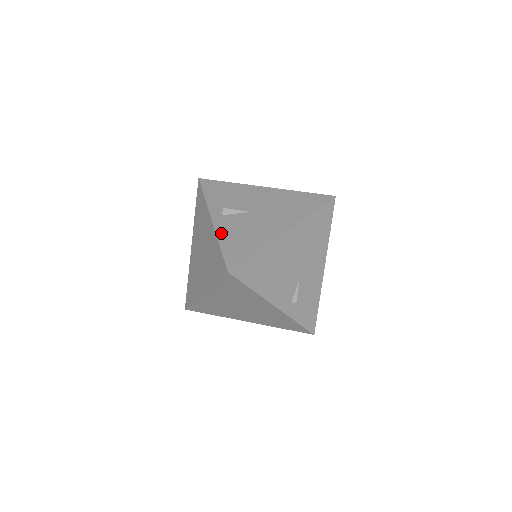
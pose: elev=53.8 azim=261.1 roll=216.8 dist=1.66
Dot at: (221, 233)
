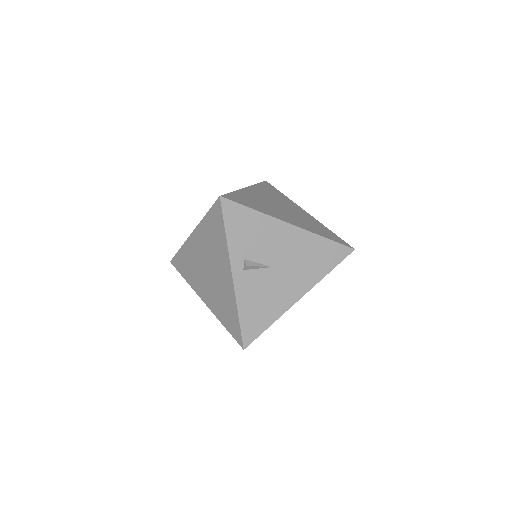
Dot at: (241, 298)
